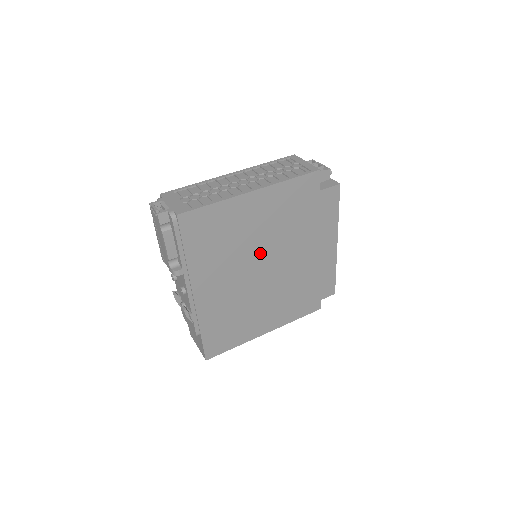
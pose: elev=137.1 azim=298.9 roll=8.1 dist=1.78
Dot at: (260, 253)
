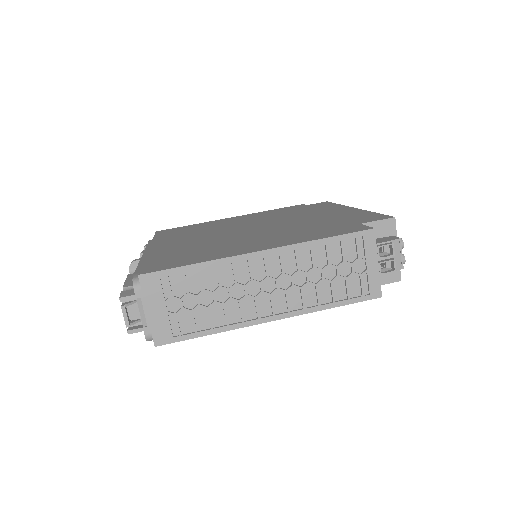
Dot at: occluded
